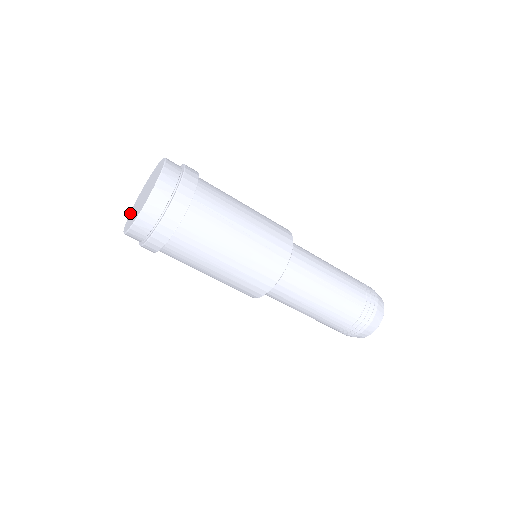
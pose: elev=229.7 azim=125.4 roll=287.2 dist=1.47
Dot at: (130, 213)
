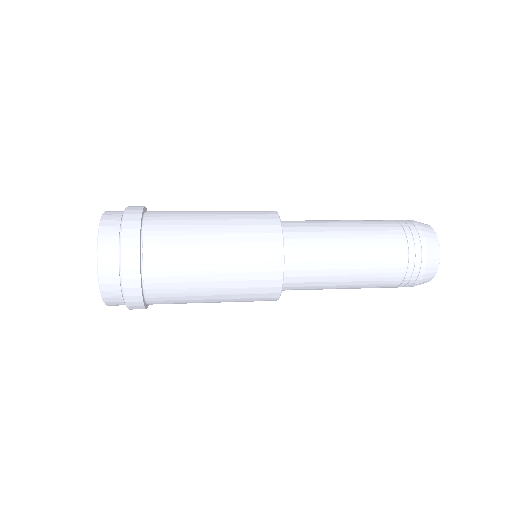
Dot at: occluded
